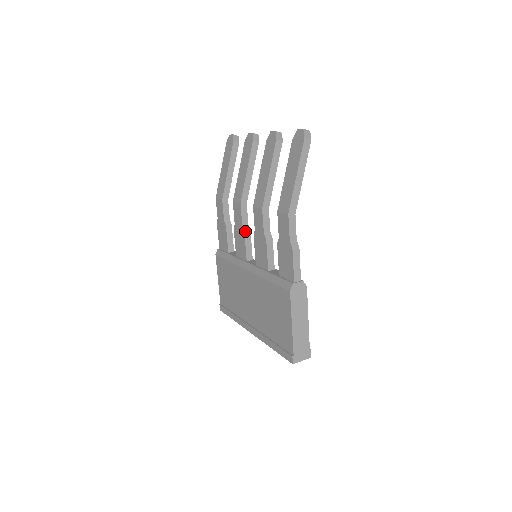
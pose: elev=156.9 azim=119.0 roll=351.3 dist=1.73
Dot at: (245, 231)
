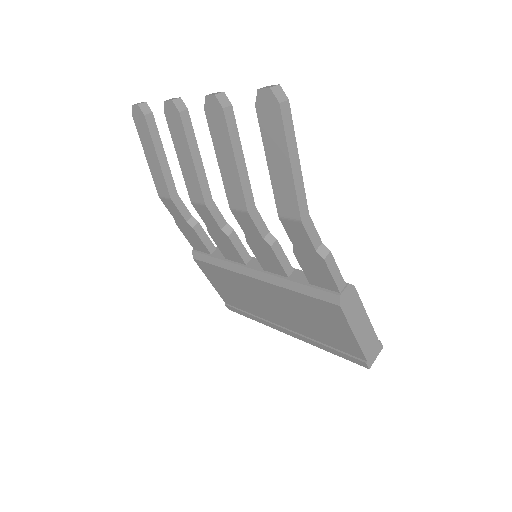
Dot at: (227, 234)
